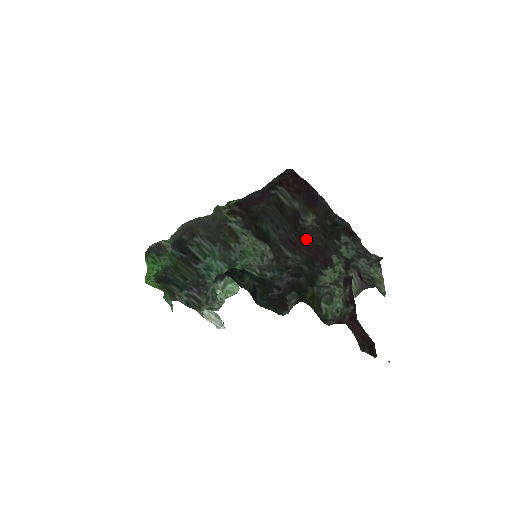
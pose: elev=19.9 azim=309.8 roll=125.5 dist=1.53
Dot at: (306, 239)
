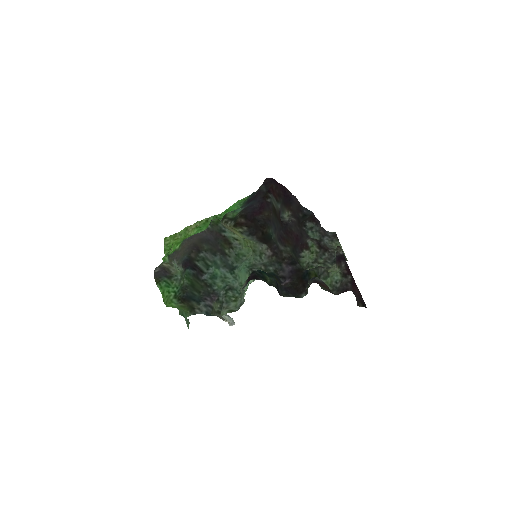
Dot at: (289, 232)
